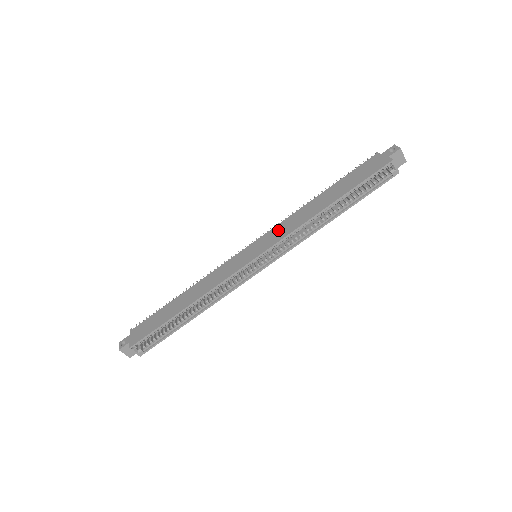
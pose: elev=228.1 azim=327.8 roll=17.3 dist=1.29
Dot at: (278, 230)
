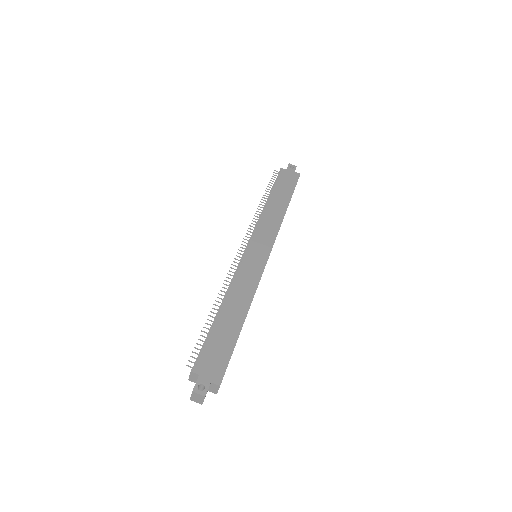
Dot at: (264, 230)
